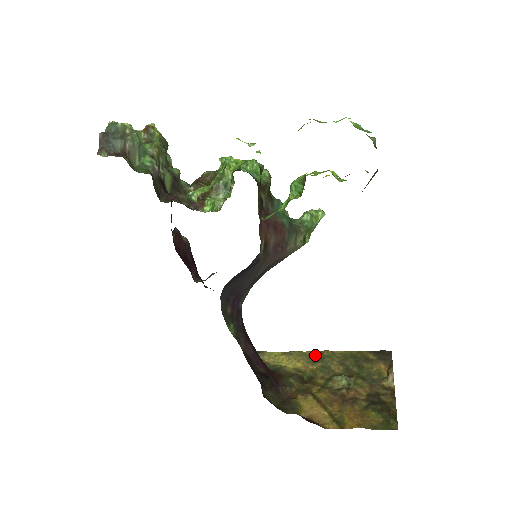
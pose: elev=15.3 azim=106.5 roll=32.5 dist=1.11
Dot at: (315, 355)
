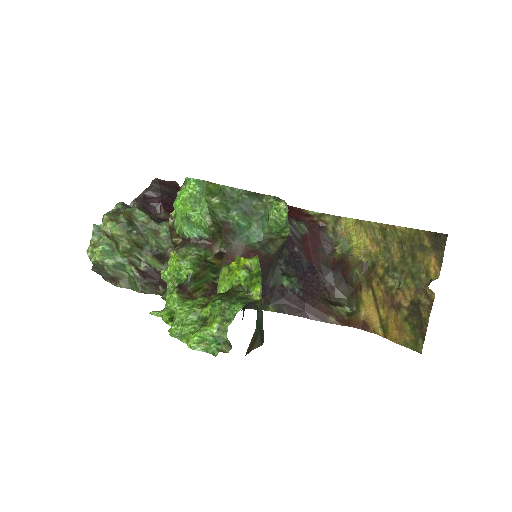
Dot at: (380, 229)
